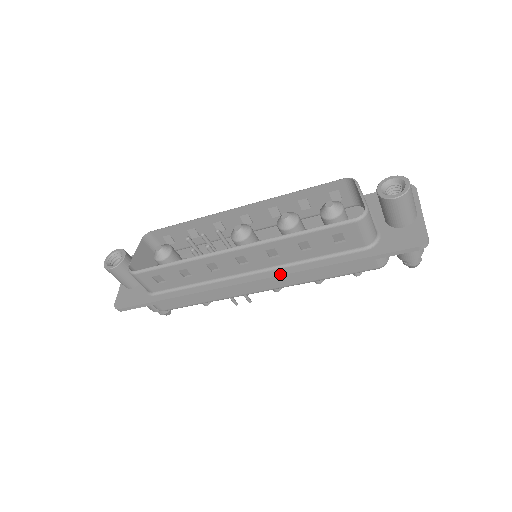
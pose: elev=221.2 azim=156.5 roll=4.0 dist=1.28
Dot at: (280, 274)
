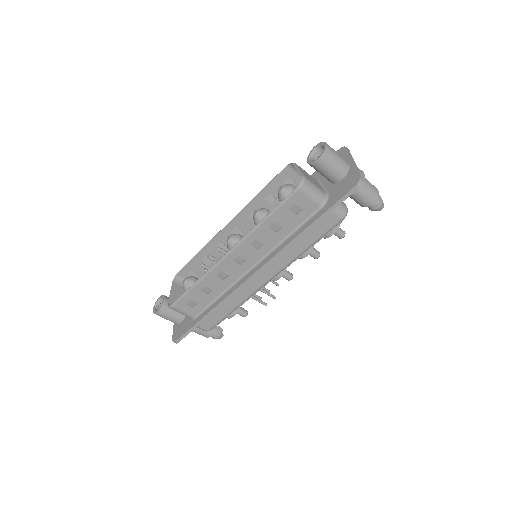
Dot at: (270, 258)
